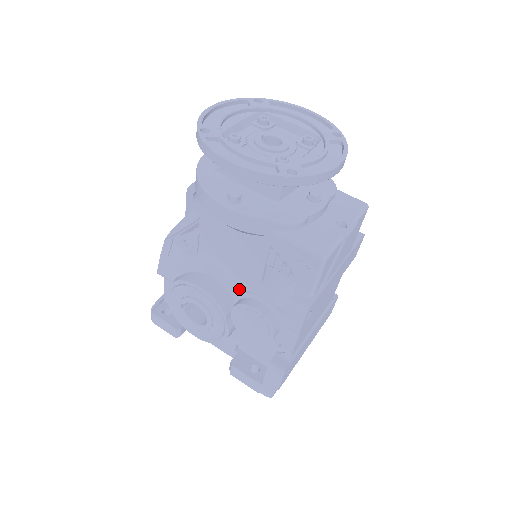
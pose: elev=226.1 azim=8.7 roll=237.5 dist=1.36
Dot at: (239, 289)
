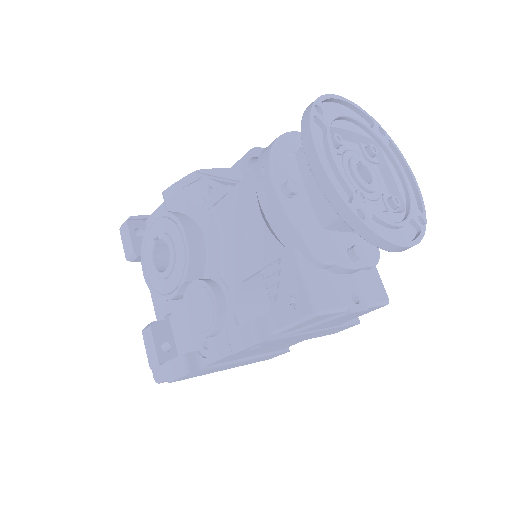
Dot at: (217, 269)
